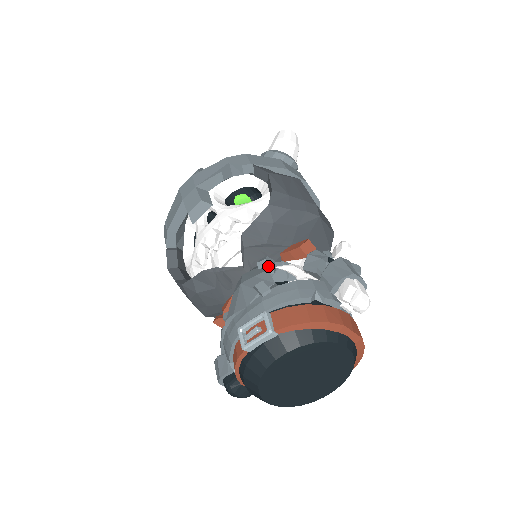
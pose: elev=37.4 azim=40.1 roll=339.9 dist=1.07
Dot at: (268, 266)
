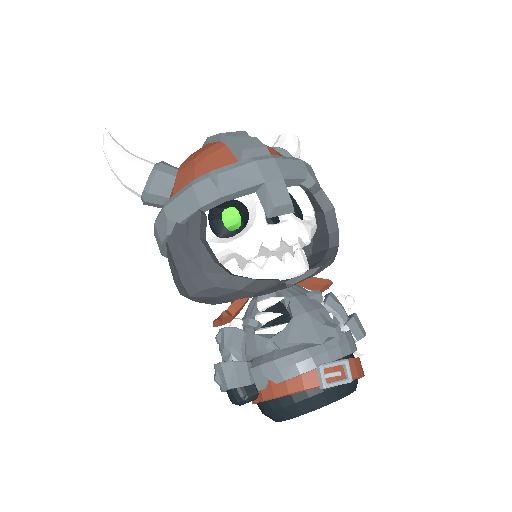
Dot at: (318, 300)
